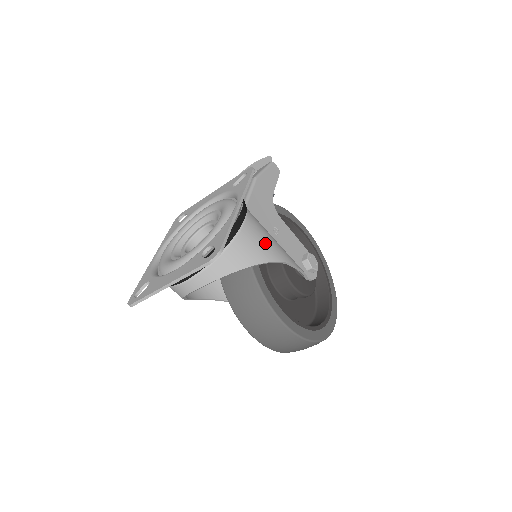
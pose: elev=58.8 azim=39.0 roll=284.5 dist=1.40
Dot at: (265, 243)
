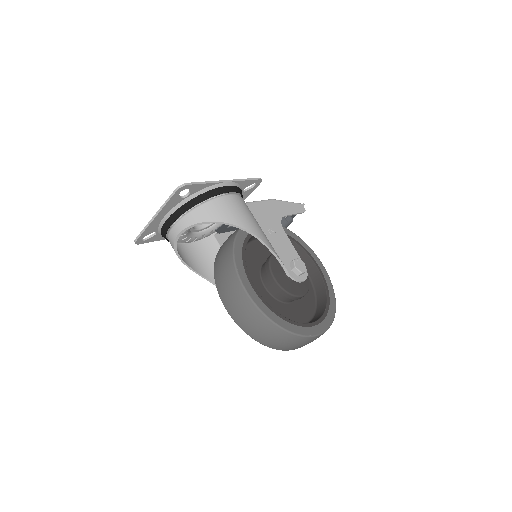
Dot at: (242, 215)
